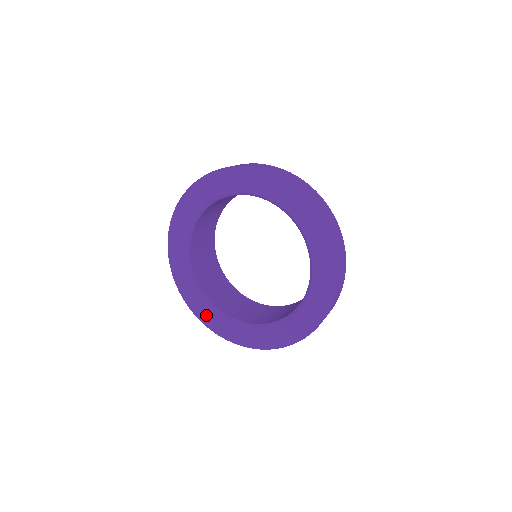
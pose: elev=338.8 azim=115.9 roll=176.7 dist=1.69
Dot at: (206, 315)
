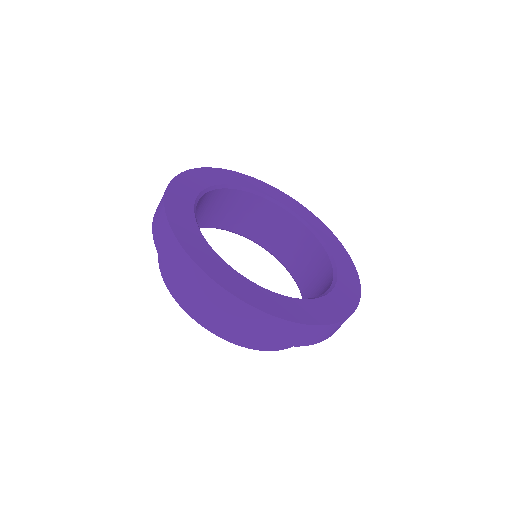
Dot at: (229, 279)
